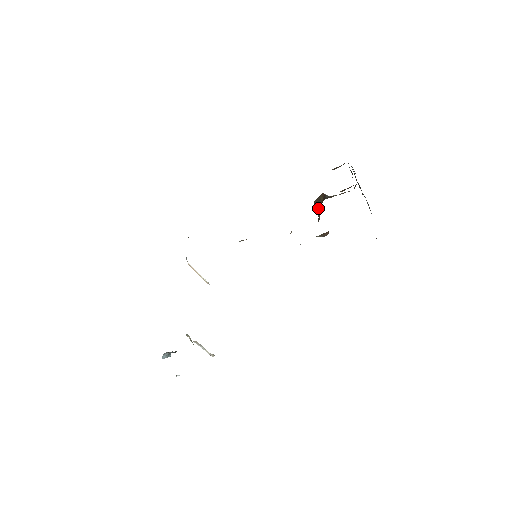
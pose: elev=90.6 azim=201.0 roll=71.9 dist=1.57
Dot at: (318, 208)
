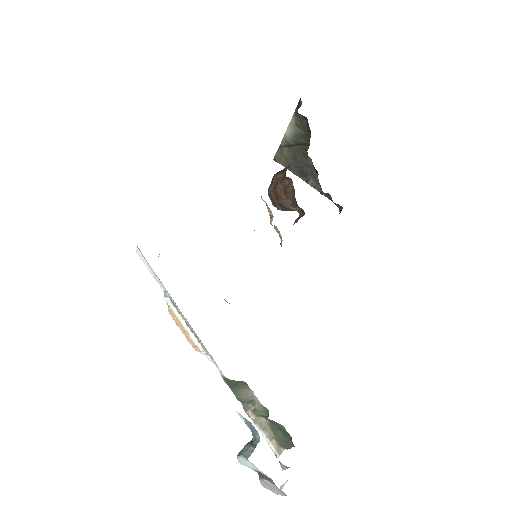
Dot at: (281, 187)
